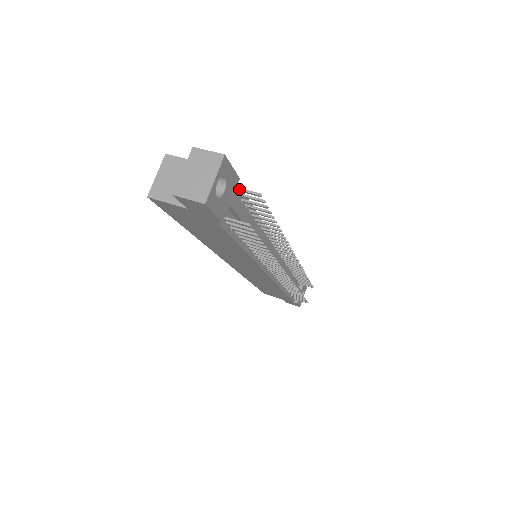
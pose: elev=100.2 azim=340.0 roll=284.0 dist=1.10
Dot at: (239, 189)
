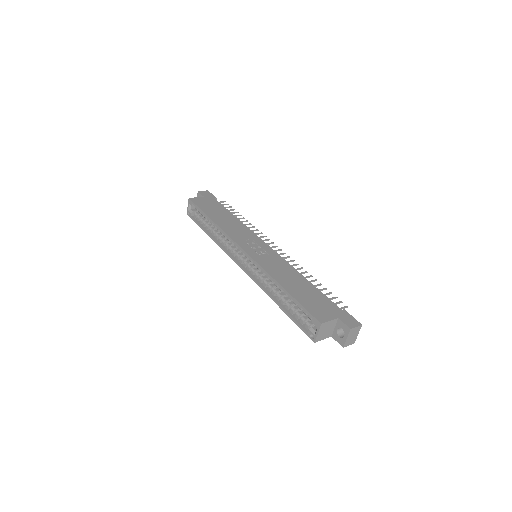
Dot at: occluded
